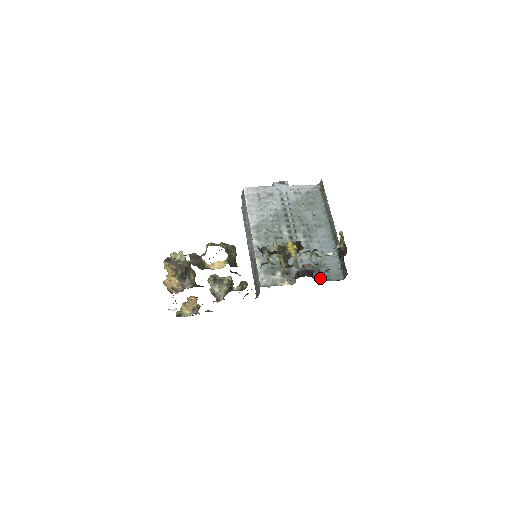
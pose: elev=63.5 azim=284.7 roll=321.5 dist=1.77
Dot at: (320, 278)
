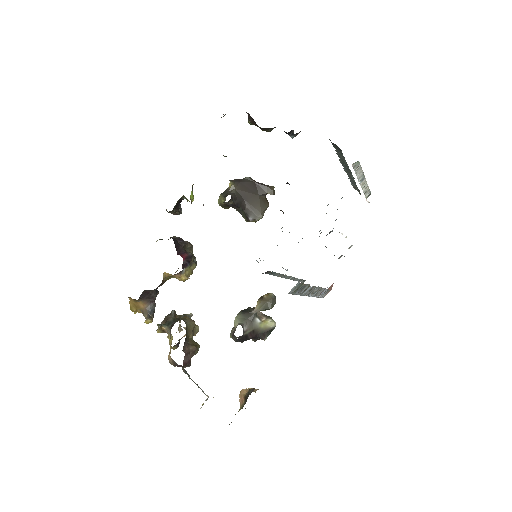
Dot at: occluded
